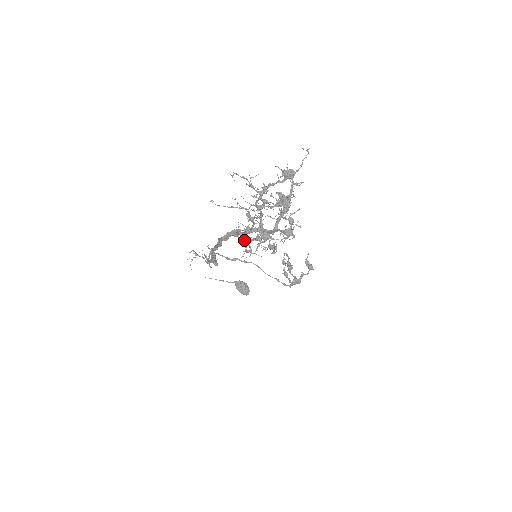
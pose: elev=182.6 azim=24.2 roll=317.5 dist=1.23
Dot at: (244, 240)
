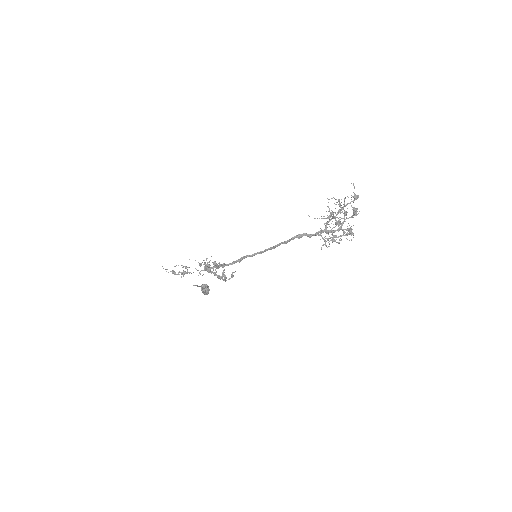
Dot at: (333, 237)
